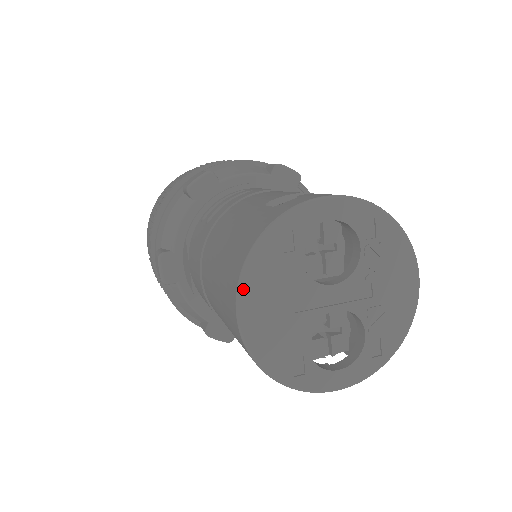
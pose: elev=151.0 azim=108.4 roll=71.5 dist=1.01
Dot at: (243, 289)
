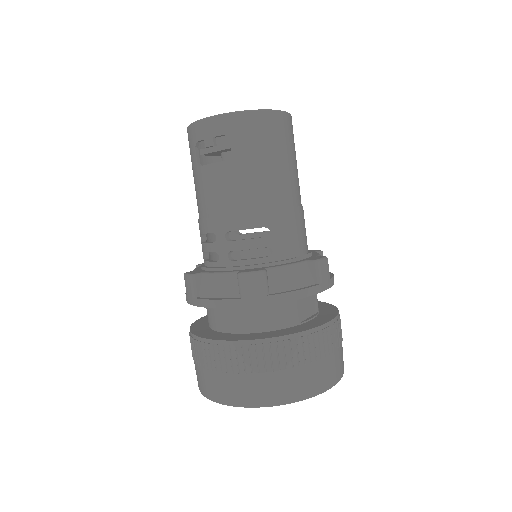
Dot at: occluded
